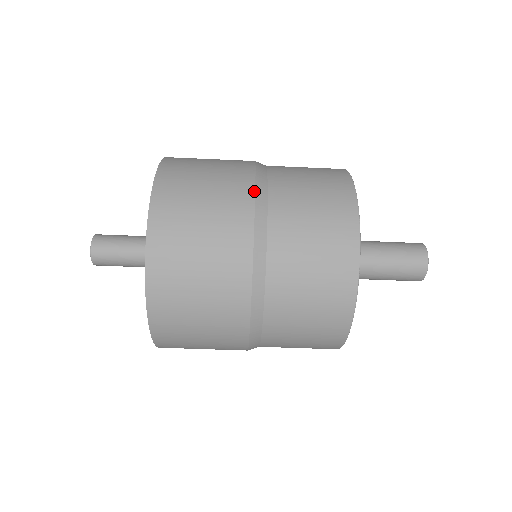
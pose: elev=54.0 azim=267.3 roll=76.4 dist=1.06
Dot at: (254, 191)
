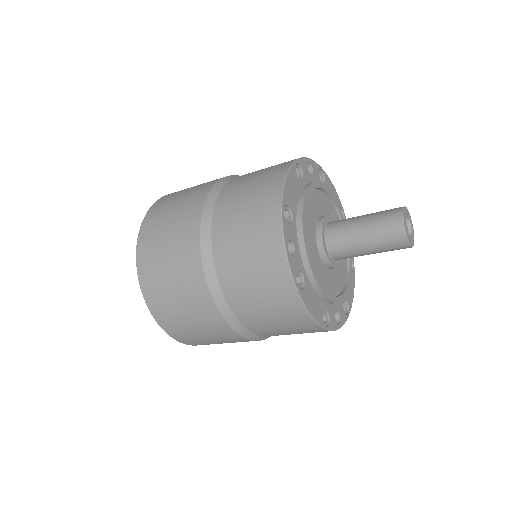
Dot at: (204, 203)
